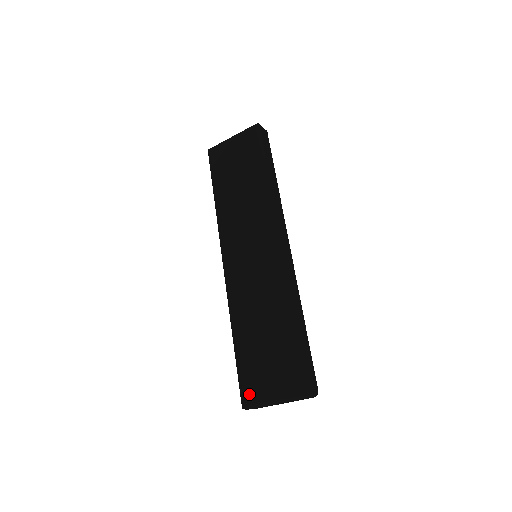
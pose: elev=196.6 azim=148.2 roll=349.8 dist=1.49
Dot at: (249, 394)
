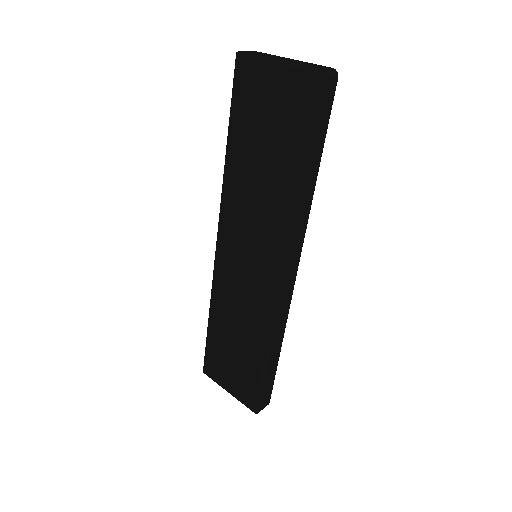
Dot at: (210, 371)
